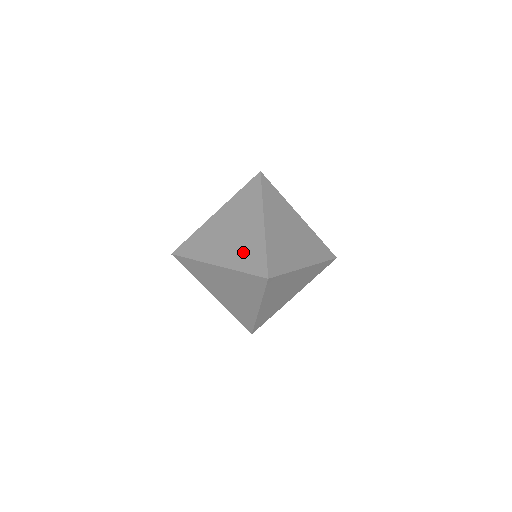
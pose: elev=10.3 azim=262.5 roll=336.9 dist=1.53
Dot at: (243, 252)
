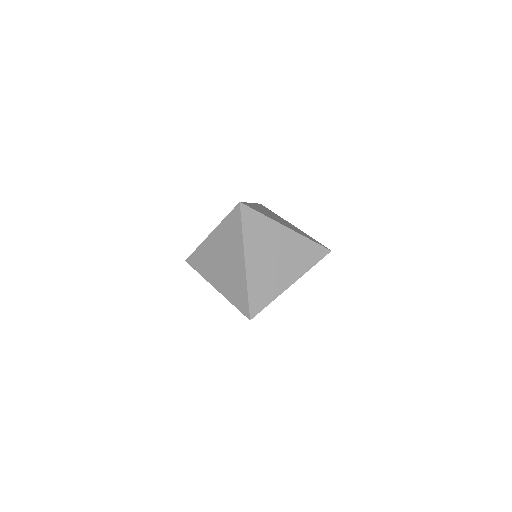
Dot at: (232, 286)
